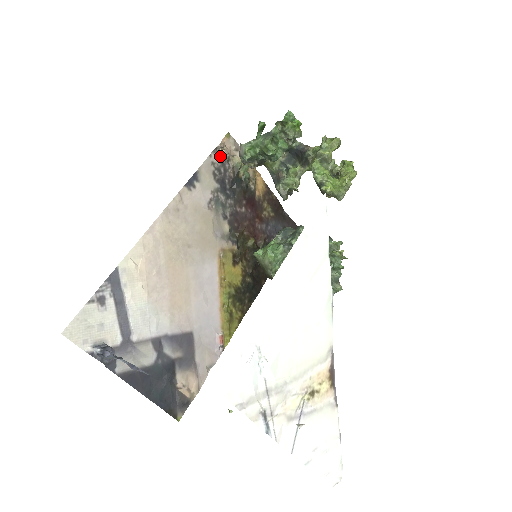
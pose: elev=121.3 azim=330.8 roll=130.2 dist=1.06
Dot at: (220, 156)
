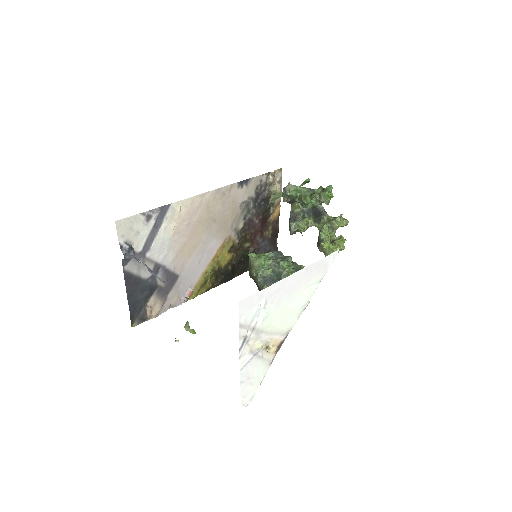
Dot at: (268, 179)
